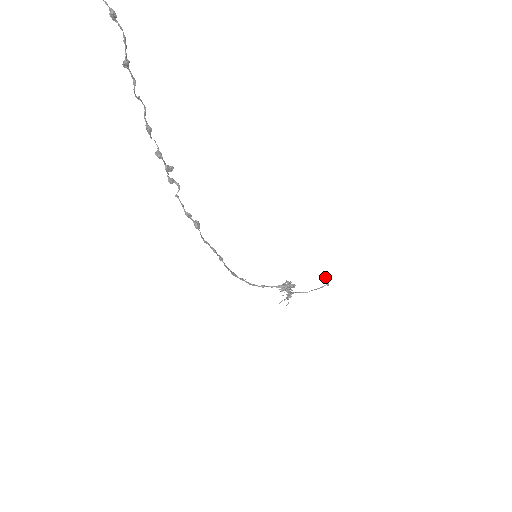
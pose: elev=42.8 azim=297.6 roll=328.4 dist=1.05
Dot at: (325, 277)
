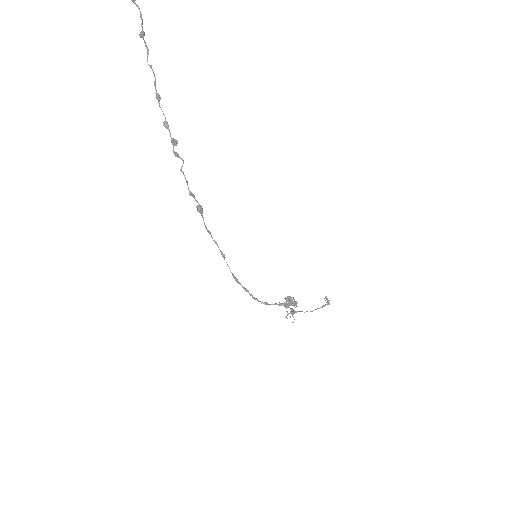
Dot at: occluded
